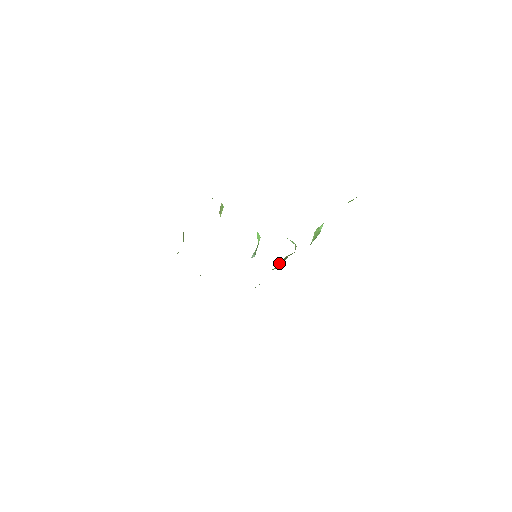
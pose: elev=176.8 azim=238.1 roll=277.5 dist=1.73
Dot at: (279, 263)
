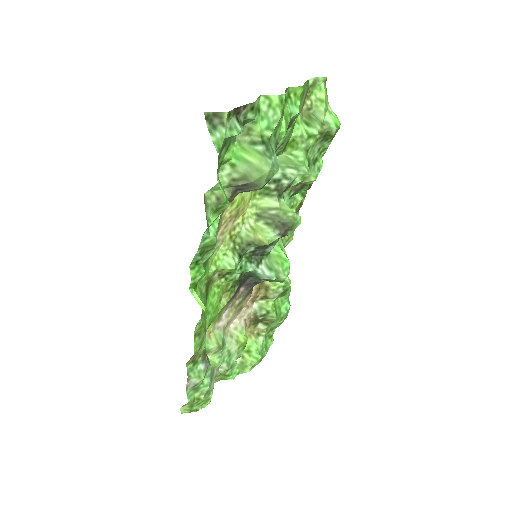
Dot at: (257, 227)
